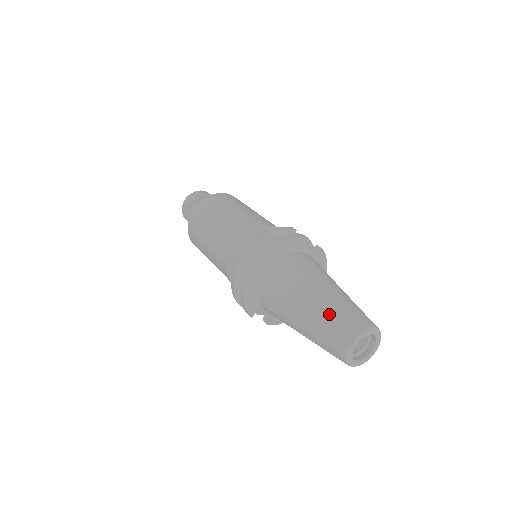
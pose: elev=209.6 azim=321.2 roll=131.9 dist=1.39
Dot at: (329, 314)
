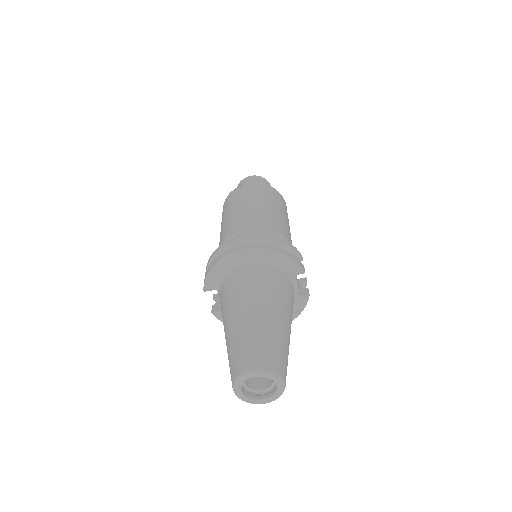
Dot at: (258, 334)
